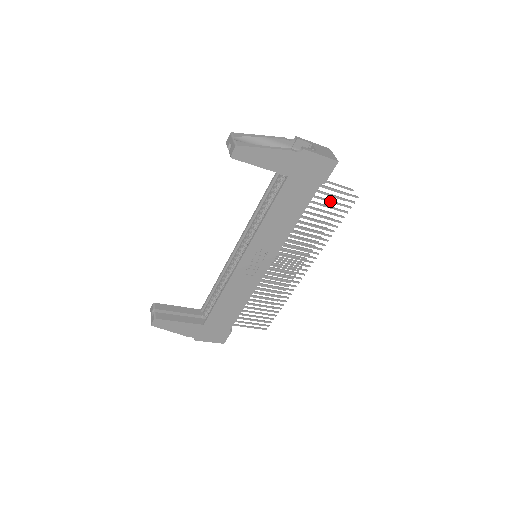
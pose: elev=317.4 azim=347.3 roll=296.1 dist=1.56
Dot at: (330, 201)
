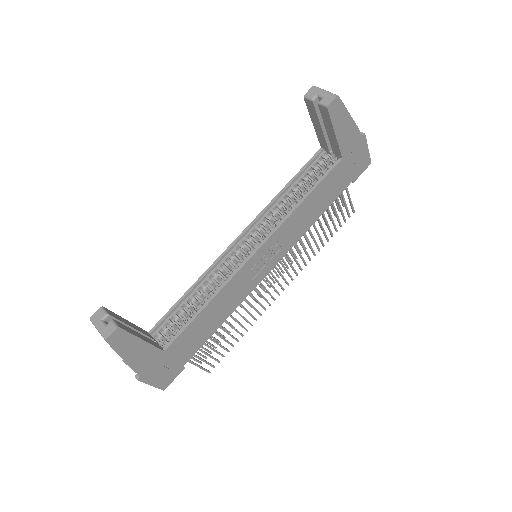
Dot at: (341, 207)
